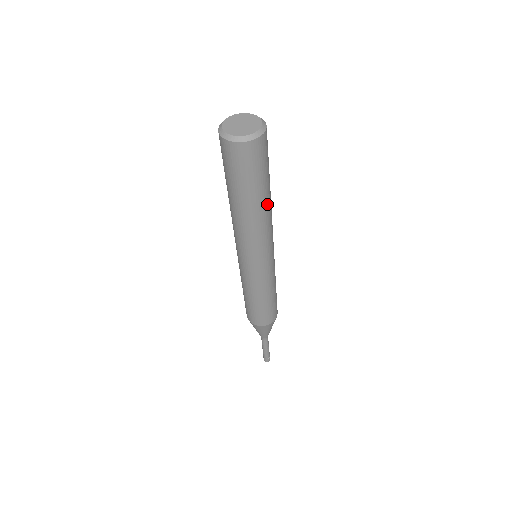
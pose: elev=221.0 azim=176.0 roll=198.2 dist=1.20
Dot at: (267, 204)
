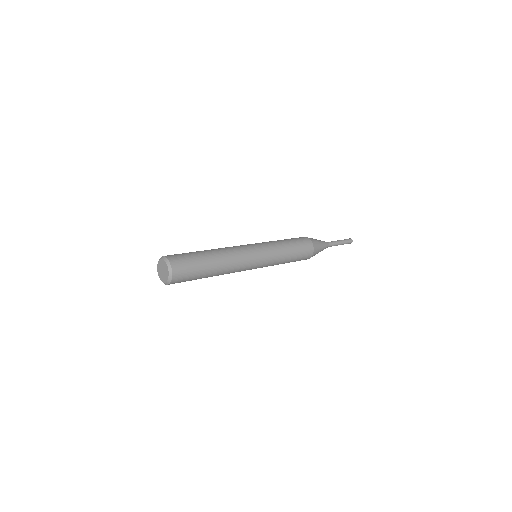
Dot at: (218, 262)
